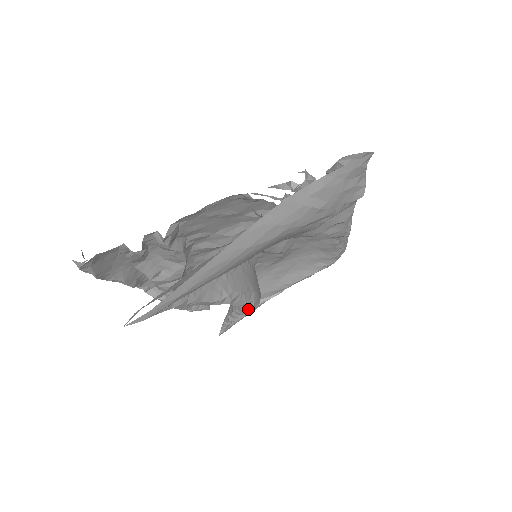
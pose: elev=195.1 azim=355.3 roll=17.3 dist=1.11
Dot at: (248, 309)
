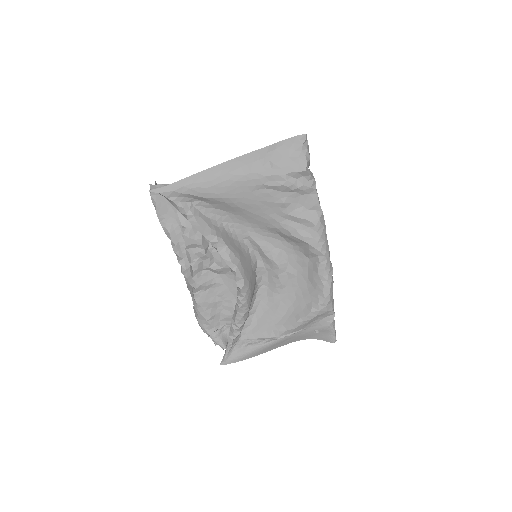
Dot at: (237, 297)
